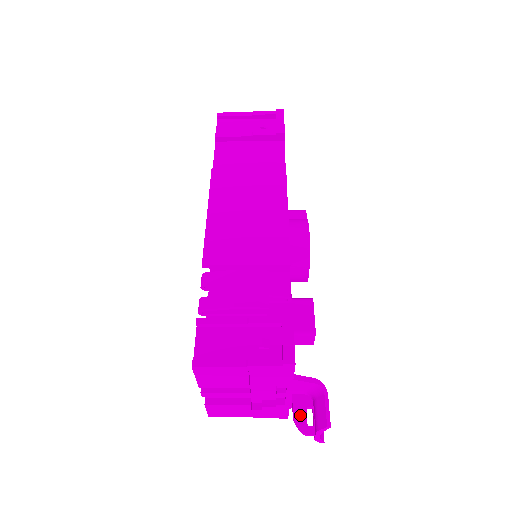
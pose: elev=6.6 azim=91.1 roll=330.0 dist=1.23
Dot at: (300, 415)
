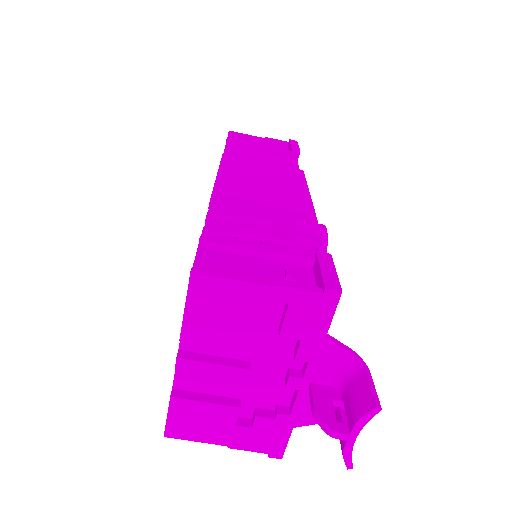
Dot at: (324, 407)
